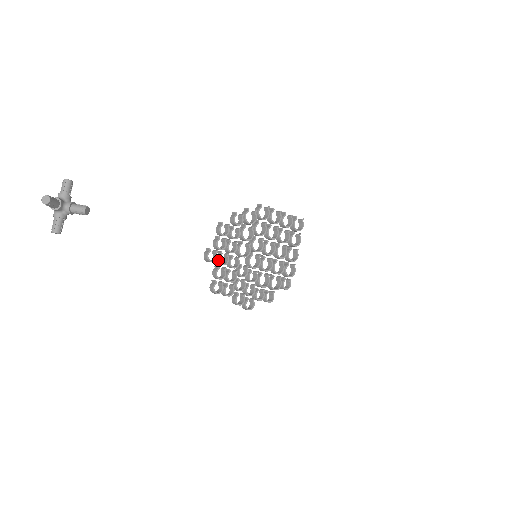
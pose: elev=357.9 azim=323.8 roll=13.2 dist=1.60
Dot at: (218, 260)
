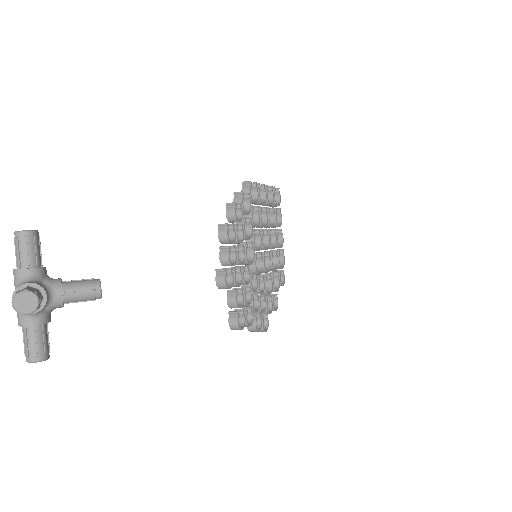
Dot at: (234, 282)
